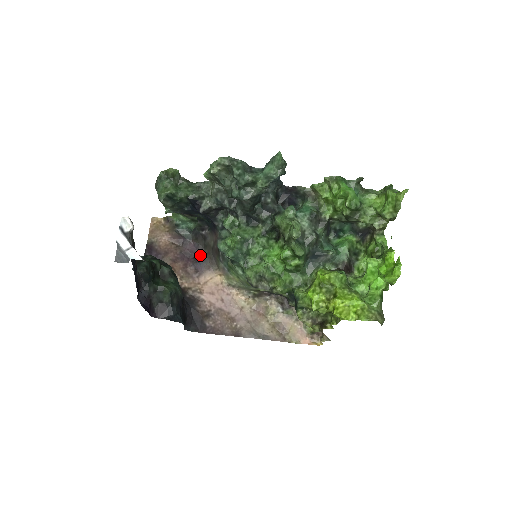
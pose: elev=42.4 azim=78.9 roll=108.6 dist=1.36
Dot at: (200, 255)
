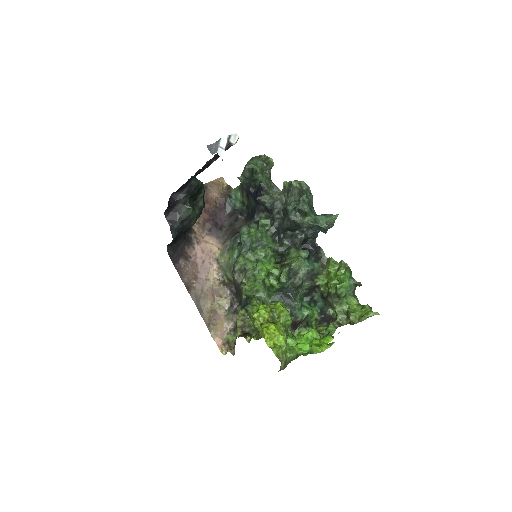
Dot at: (222, 226)
